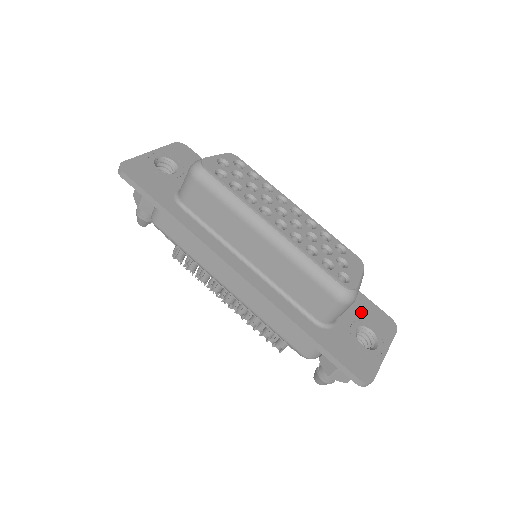
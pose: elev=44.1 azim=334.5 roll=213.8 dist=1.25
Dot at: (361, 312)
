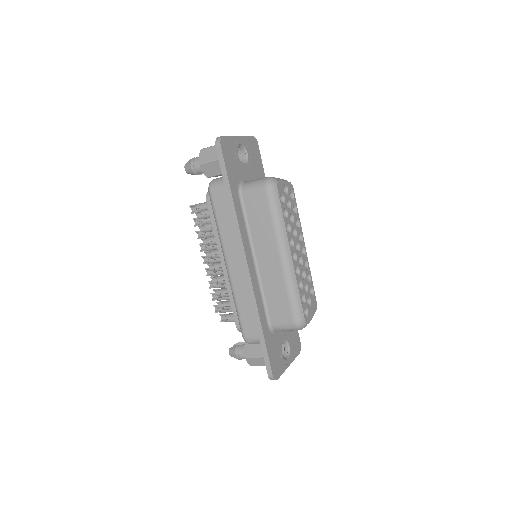
Dot at: (290, 331)
